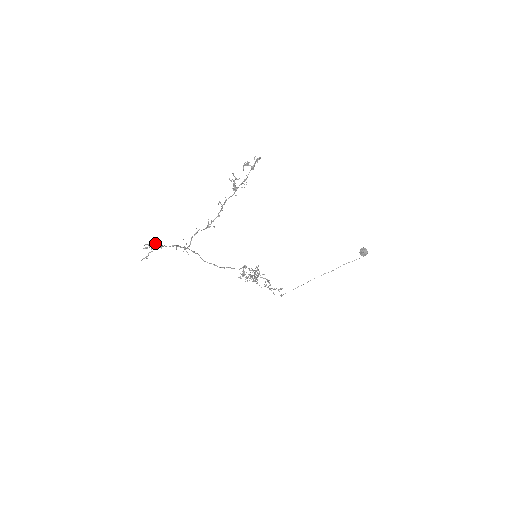
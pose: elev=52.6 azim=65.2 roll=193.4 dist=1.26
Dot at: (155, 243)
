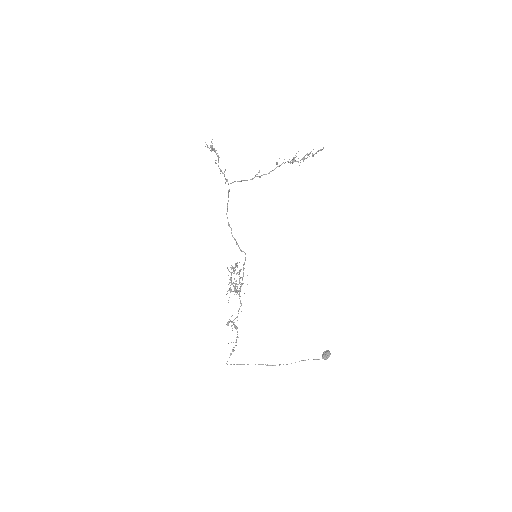
Dot at: occluded
